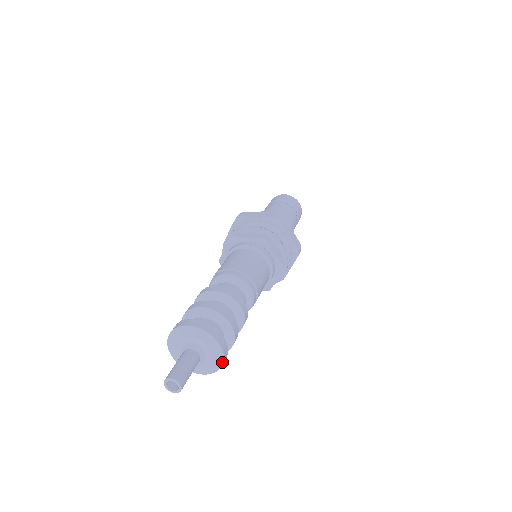
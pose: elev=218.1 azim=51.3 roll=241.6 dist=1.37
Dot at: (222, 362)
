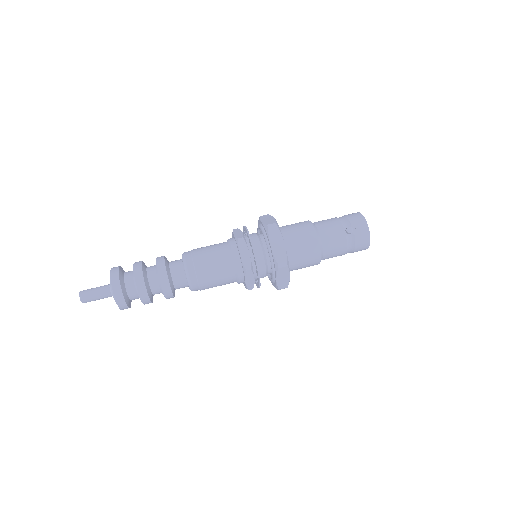
Dot at: (117, 303)
